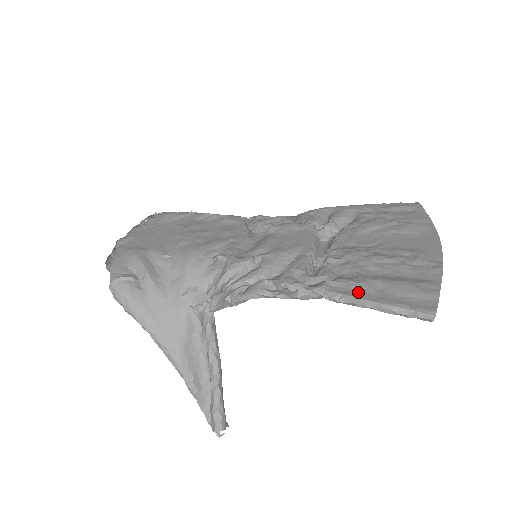
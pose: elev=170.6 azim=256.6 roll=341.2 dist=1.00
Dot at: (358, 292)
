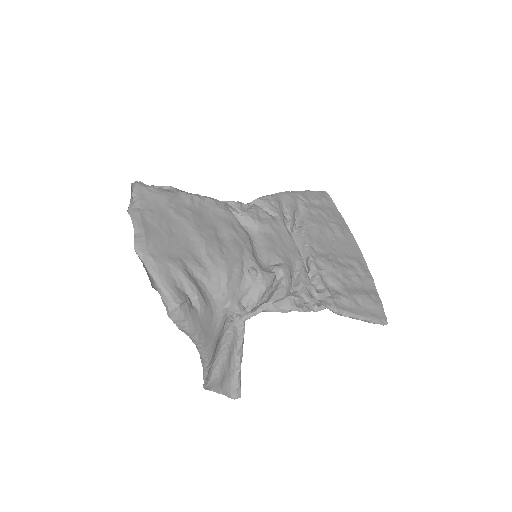
Dot at: (351, 307)
